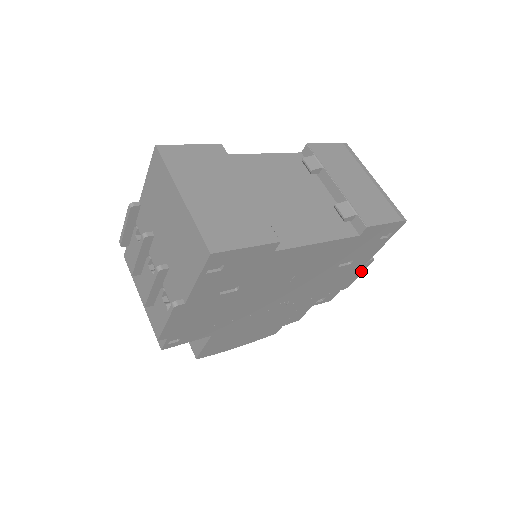
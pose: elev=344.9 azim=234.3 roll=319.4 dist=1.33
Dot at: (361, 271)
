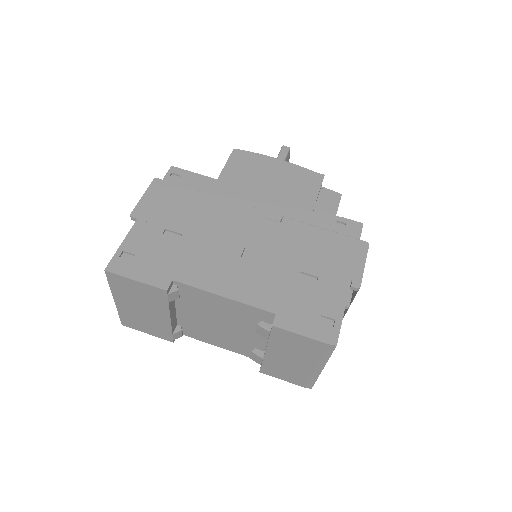
Dot at: occluded
